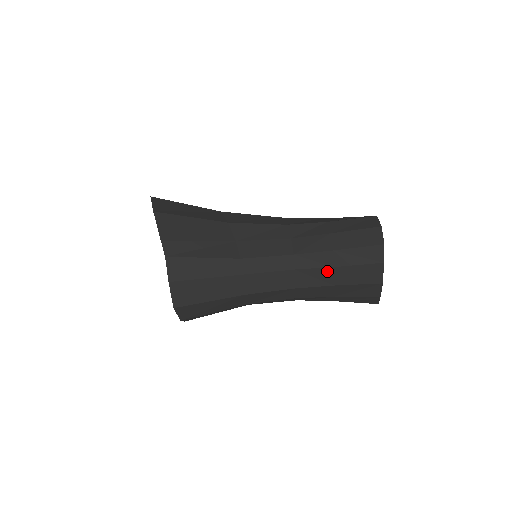
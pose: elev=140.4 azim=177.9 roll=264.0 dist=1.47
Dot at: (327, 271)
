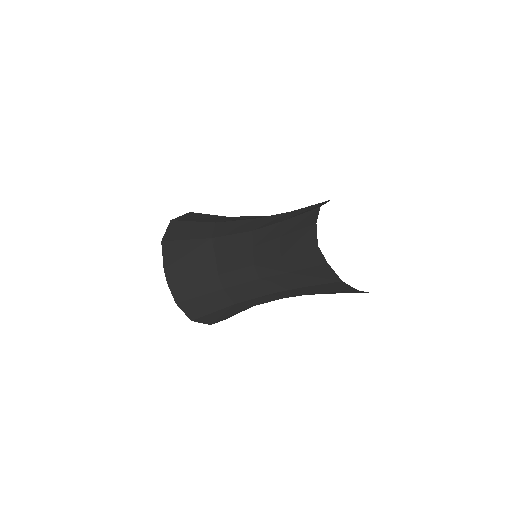
Dot at: (285, 277)
